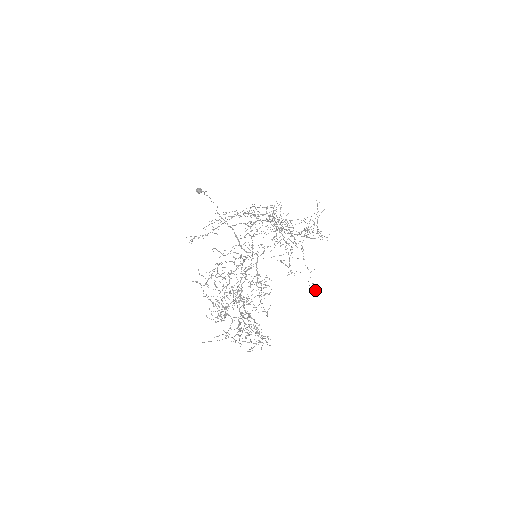
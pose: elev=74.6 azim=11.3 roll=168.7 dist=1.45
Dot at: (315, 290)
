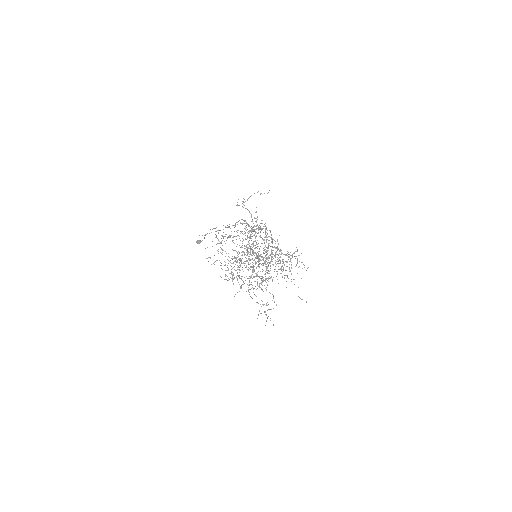
Dot at: occluded
